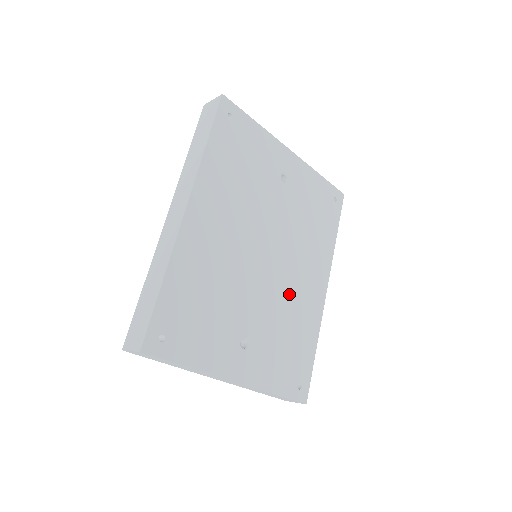
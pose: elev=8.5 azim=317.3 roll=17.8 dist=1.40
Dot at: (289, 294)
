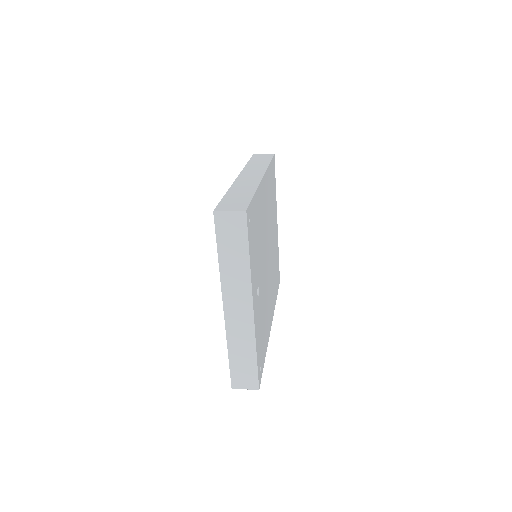
Dot at: (267, 297)
